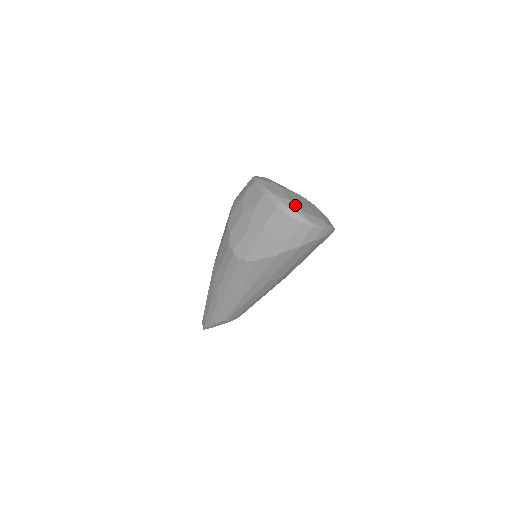
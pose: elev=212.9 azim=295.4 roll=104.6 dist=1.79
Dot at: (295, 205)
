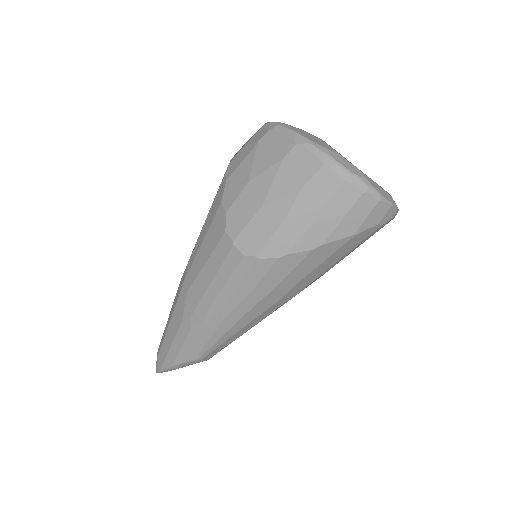
Dot at: (351, 163)
